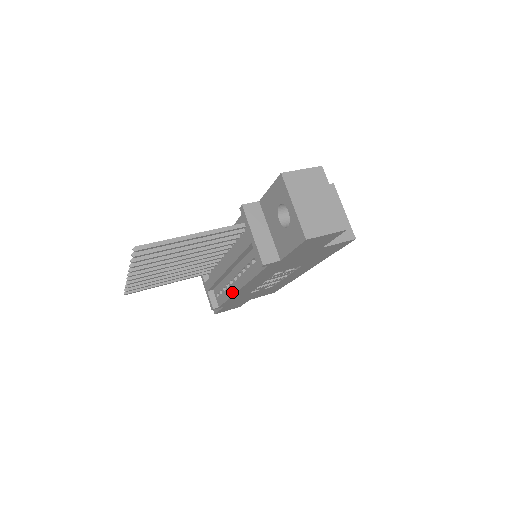
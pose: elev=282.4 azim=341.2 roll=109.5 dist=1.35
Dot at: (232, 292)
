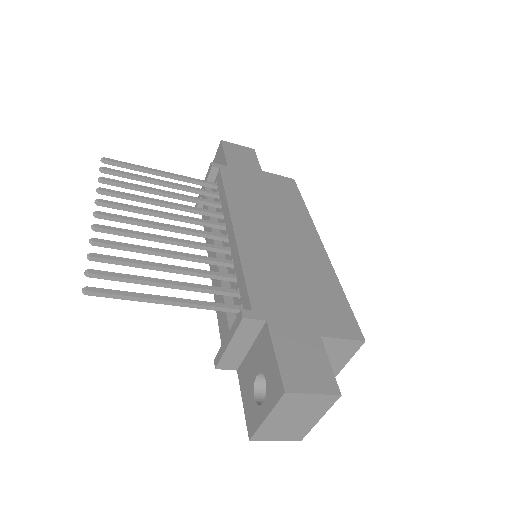
Dot at: (209, 255)
